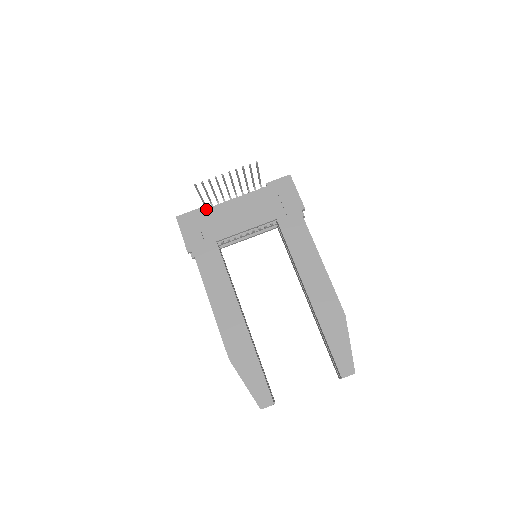
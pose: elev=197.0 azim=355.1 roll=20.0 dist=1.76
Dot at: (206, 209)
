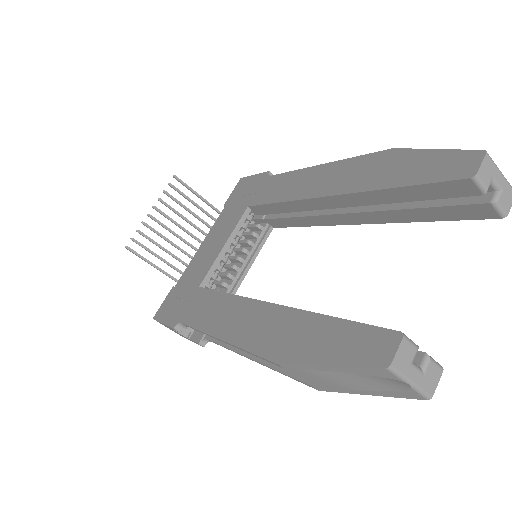
Dot at: (178, 280)
